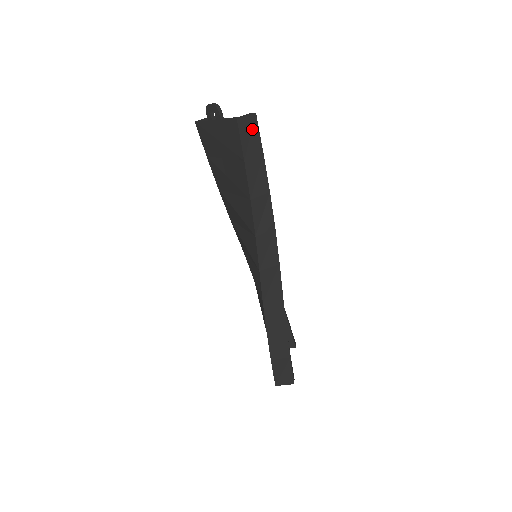
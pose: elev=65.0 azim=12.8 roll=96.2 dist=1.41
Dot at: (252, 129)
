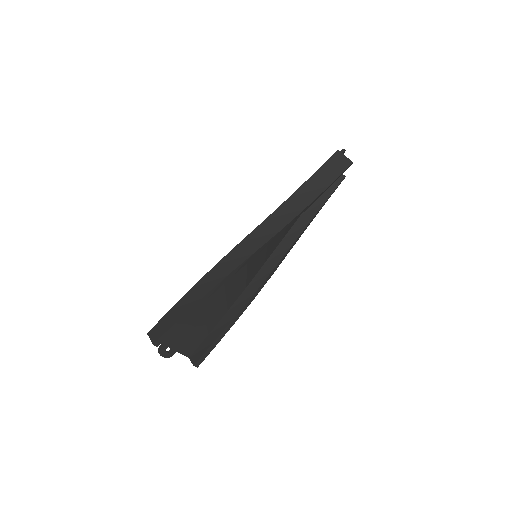
Dot at: (340, 167)
